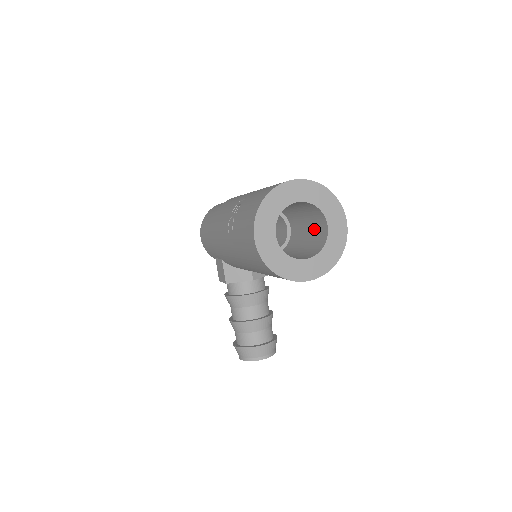
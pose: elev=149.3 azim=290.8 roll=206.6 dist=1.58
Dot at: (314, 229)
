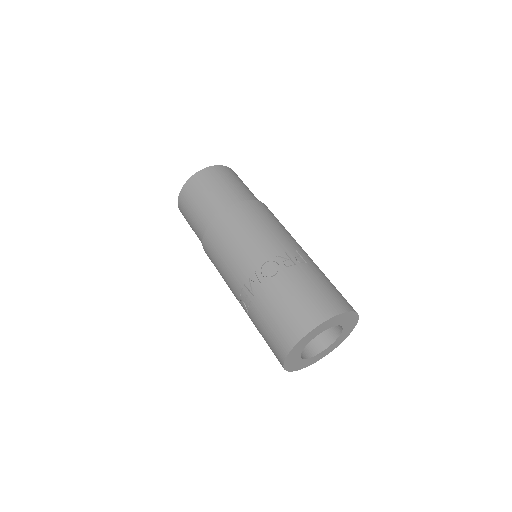
Dot at: occluded
